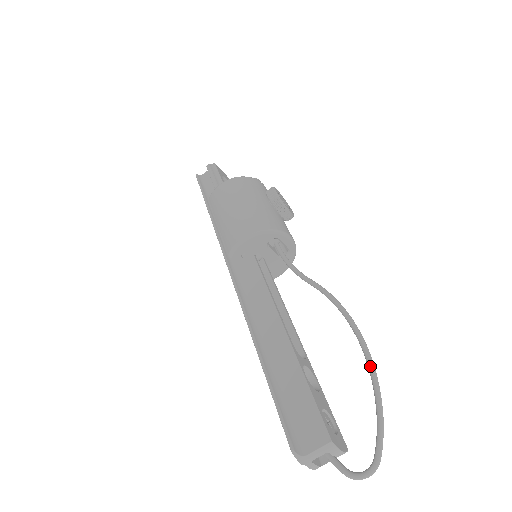
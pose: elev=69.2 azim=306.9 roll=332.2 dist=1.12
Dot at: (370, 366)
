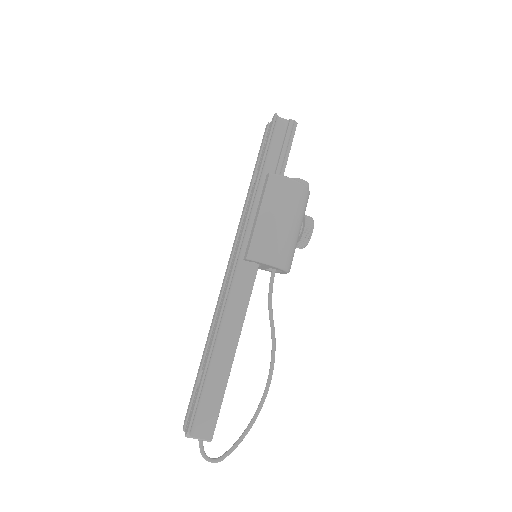
Dot at: (259, 411)
